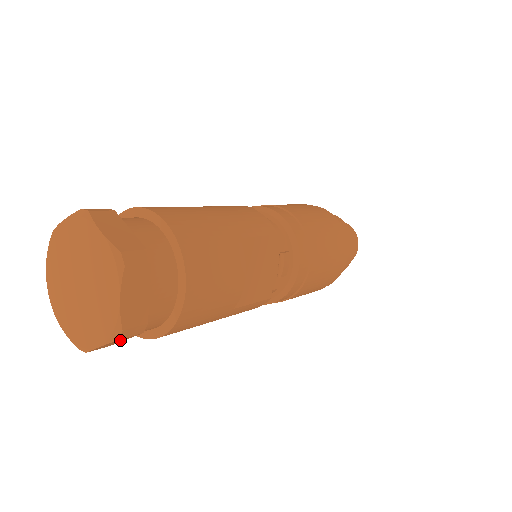
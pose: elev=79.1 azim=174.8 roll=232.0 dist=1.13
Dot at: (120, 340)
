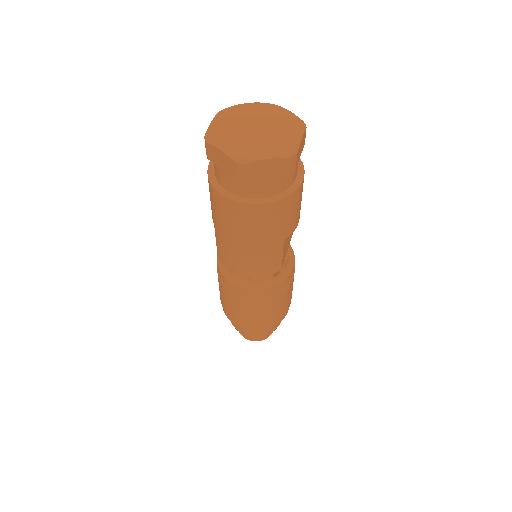
Dot at: (278, 167)
